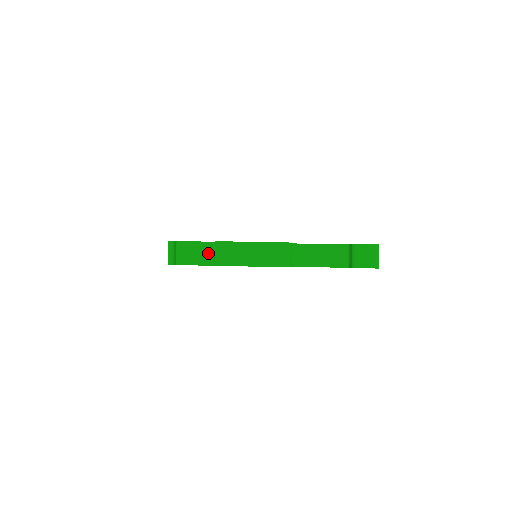
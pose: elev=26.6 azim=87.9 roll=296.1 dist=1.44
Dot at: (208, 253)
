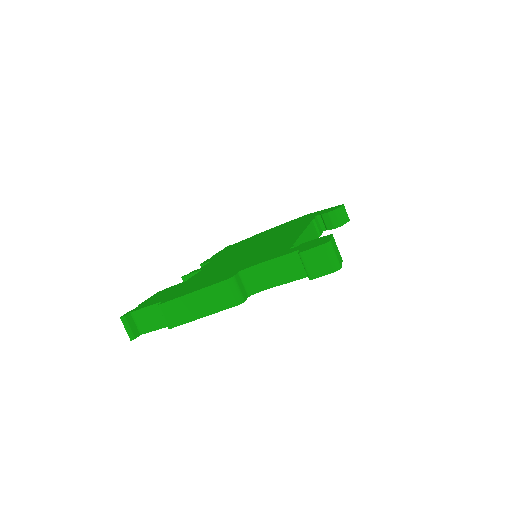
Dot at: (161, 315)
